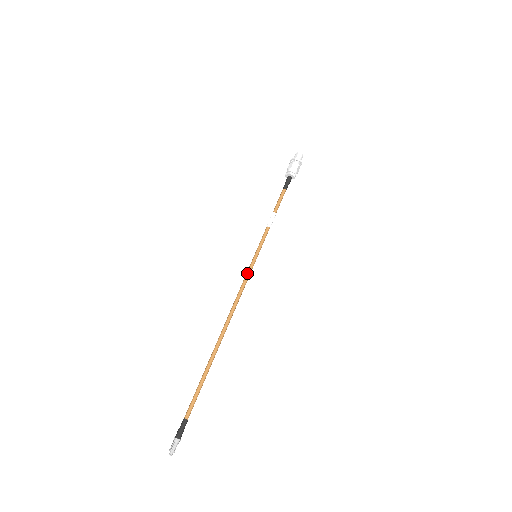
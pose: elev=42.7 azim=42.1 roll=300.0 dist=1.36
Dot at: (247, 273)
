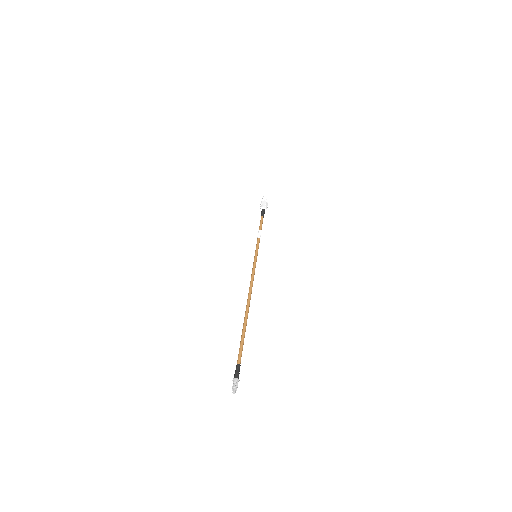
Dot at: (253, 266)
